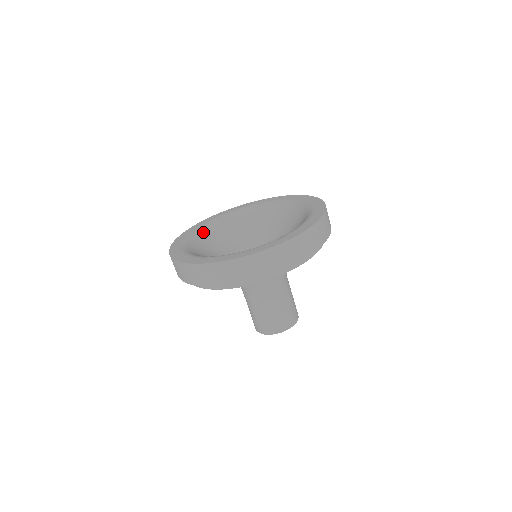
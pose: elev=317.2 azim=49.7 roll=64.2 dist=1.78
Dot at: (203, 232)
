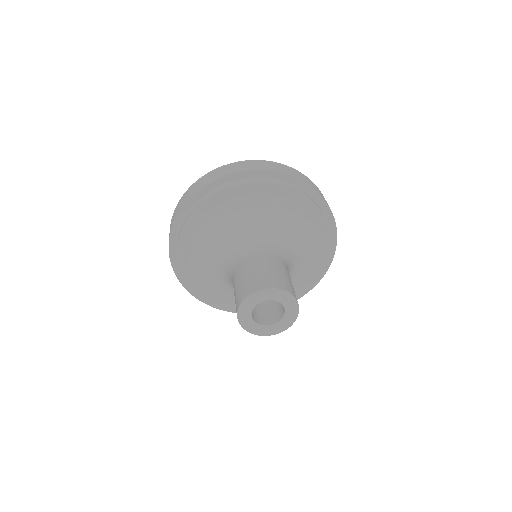
Dot at: occluded
